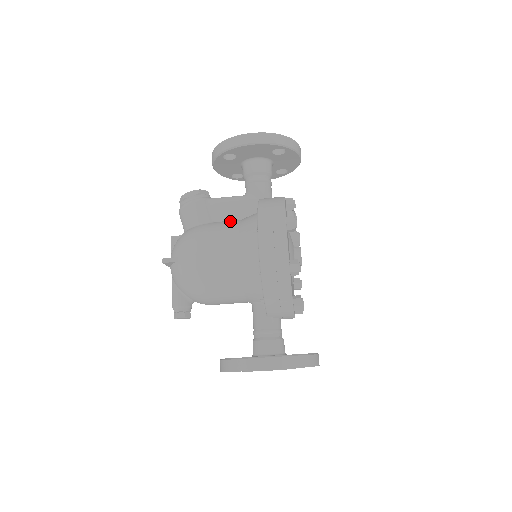
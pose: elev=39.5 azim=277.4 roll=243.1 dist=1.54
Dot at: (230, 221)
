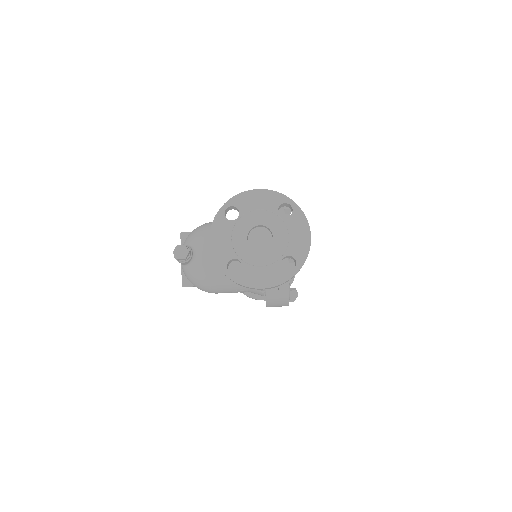
Dot at: occluded
